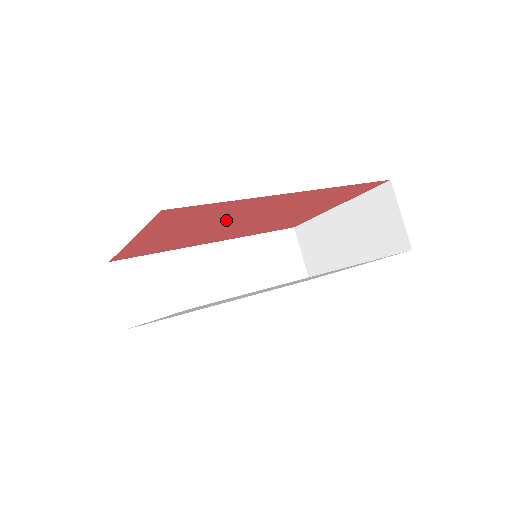
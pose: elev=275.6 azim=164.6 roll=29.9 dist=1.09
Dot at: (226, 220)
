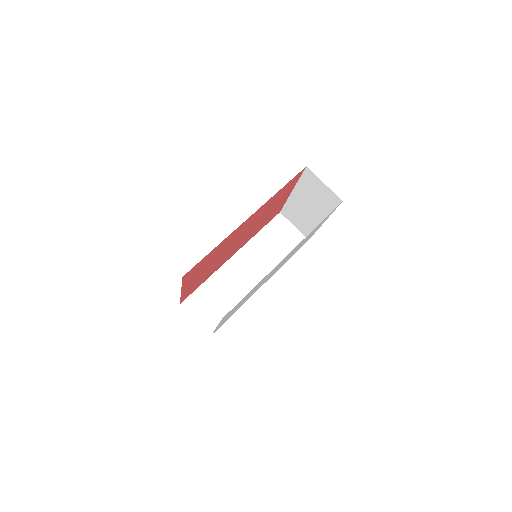
Dot at: (225, 249)
